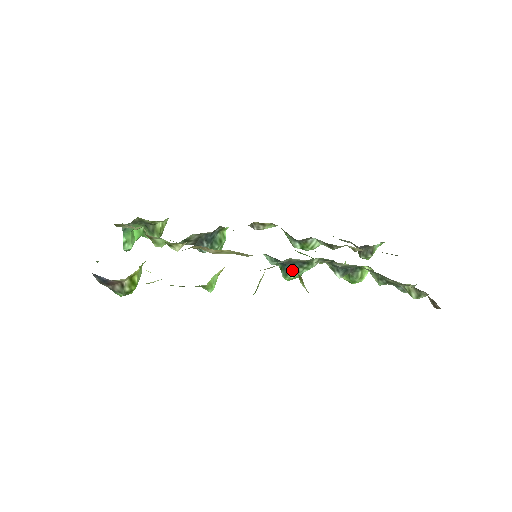
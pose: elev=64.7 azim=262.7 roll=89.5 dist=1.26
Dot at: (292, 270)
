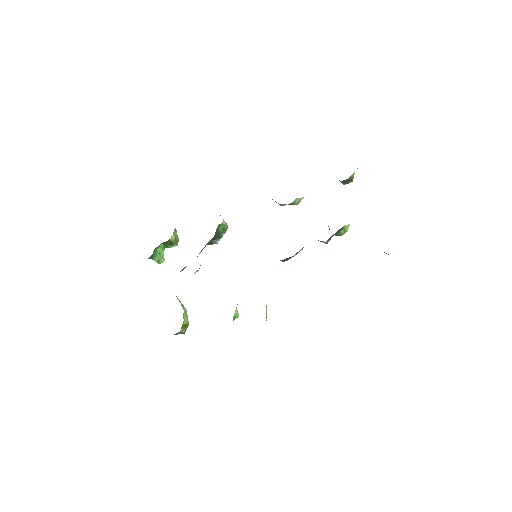
Dot at: (287, 259)
